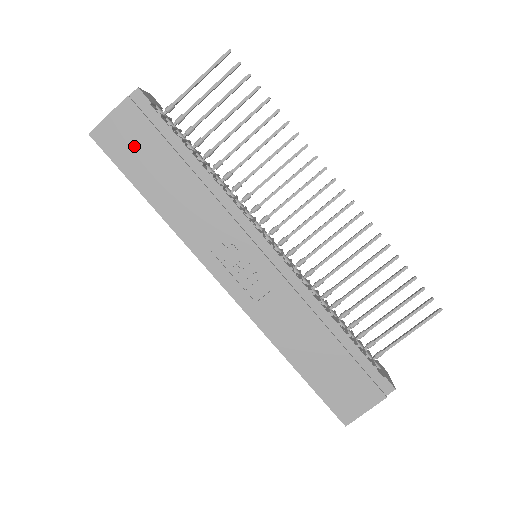
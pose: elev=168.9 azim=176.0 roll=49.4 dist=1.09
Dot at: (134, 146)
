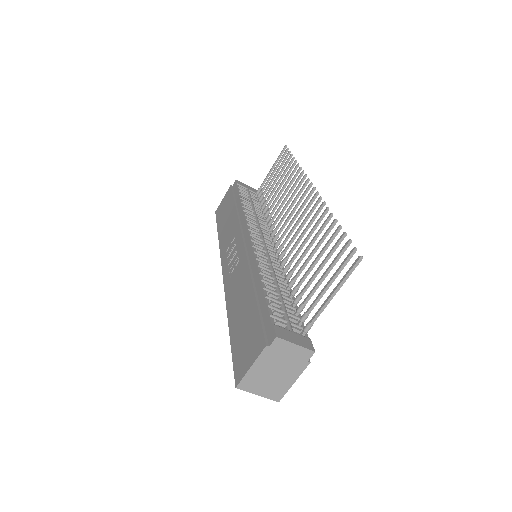
Dot at: (224, 208)
